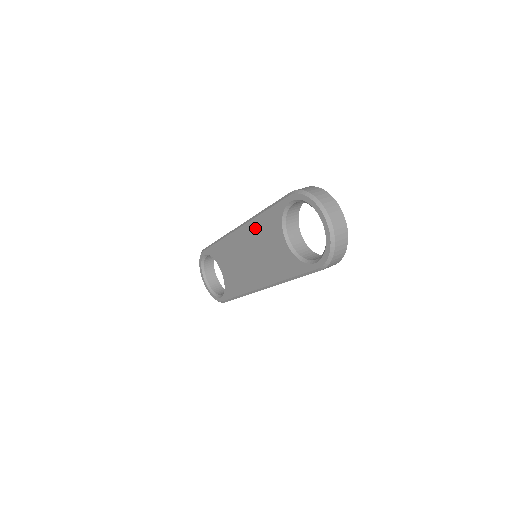
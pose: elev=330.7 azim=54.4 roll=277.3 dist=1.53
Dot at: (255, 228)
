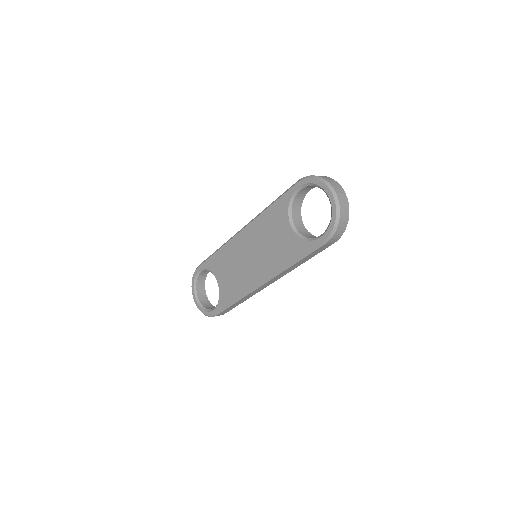
Dot at: (259, 224)
